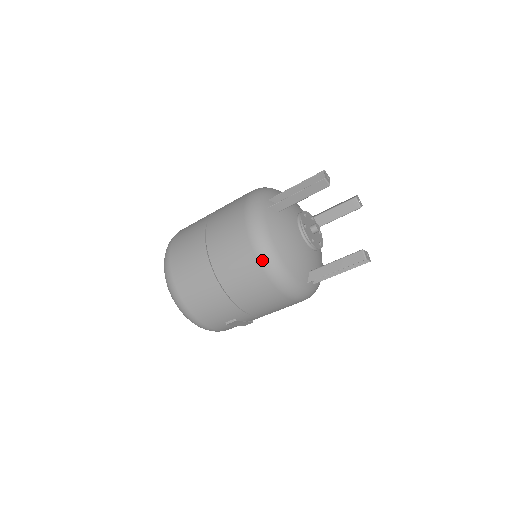
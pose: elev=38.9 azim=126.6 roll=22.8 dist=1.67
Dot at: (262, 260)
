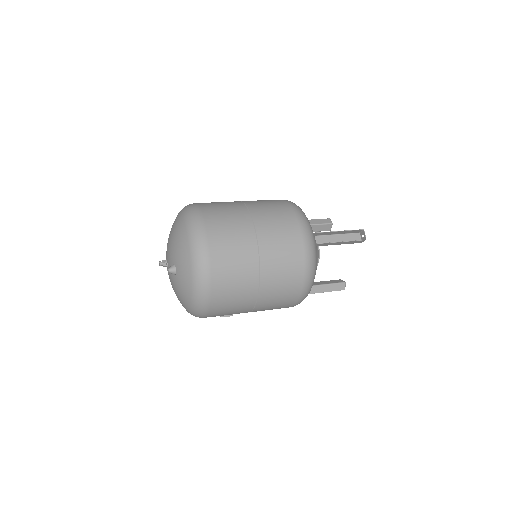
Dot at: (304, 291)
